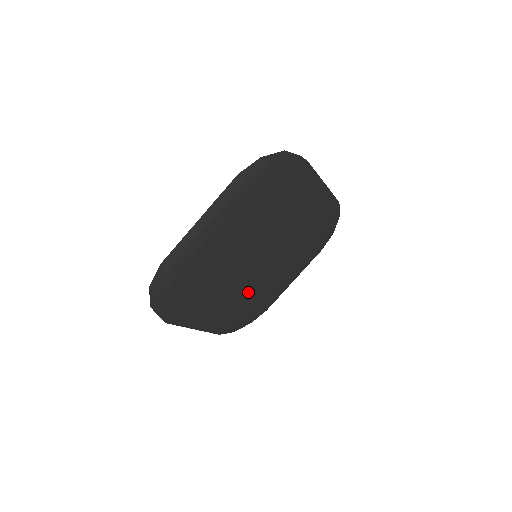
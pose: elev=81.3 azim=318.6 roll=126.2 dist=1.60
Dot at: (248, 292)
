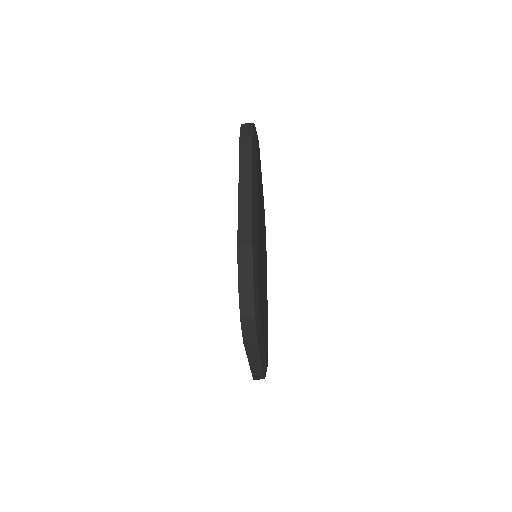
Dot at: occluded
